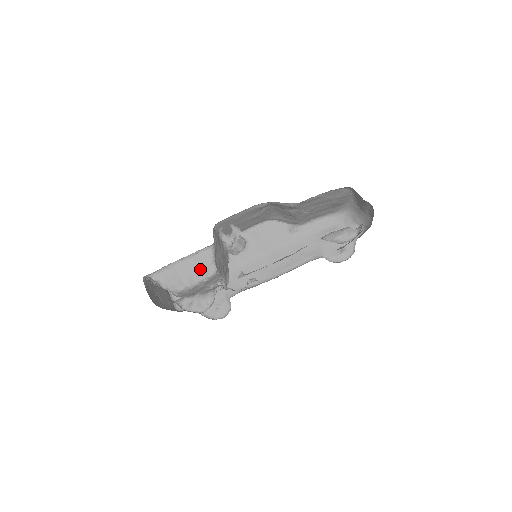
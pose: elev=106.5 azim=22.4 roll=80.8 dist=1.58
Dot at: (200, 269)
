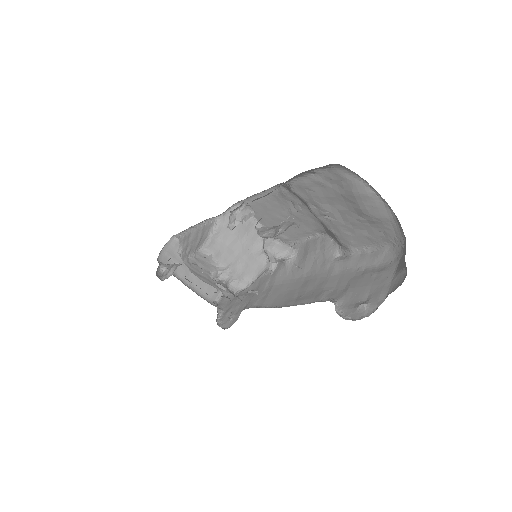
Dot at: (199, 242)
